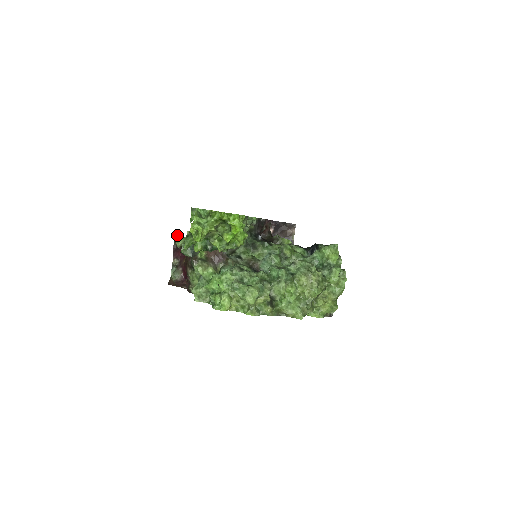
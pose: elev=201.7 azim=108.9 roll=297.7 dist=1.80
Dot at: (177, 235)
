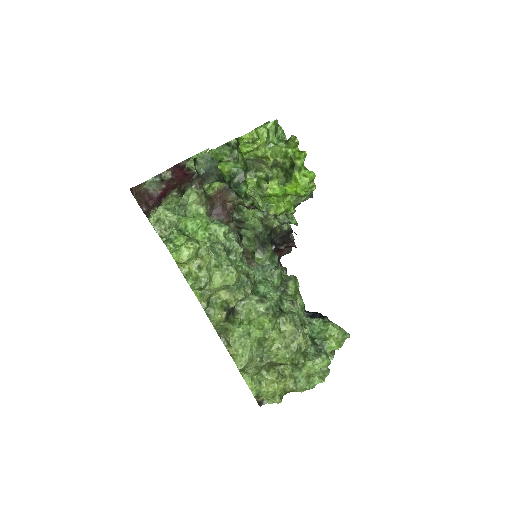
Dot at: (201, 152)
